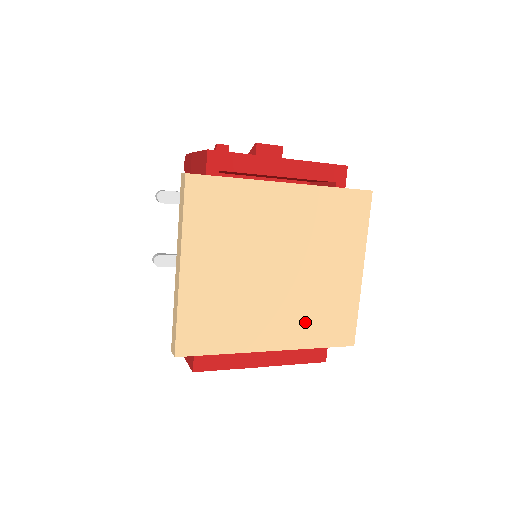
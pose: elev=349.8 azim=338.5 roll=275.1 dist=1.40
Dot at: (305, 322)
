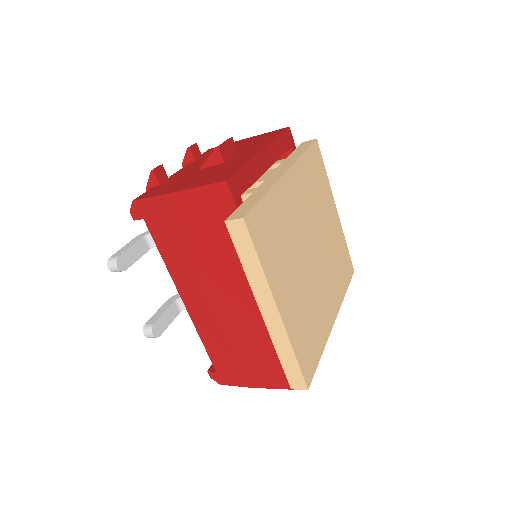
Dot at: (336, 280)
